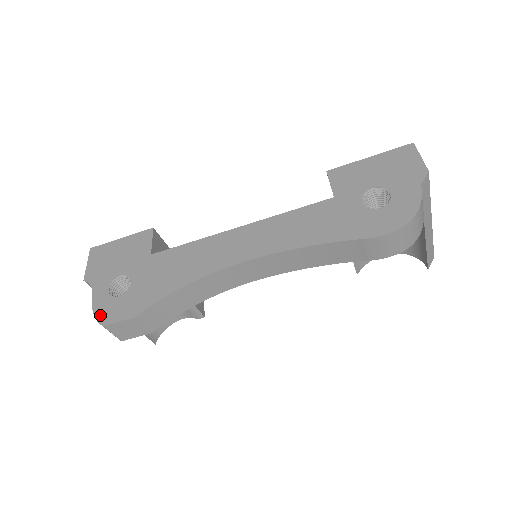
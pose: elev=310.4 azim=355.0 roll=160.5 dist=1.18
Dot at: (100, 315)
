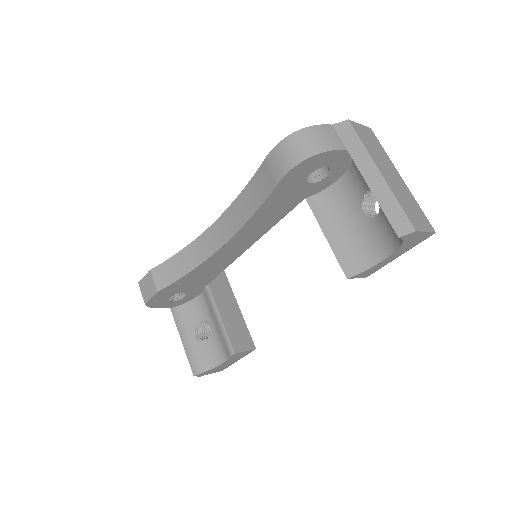
Dot at: occluded
